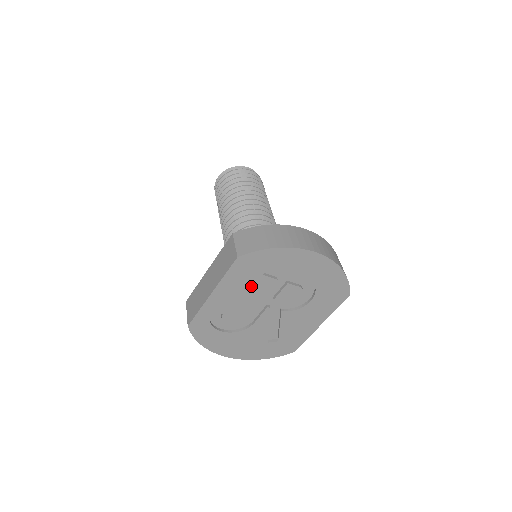
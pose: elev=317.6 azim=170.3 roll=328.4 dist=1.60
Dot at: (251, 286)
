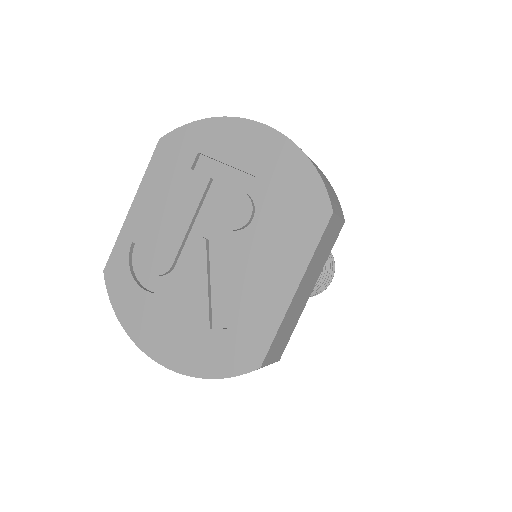
Dot at: (178, 192)
